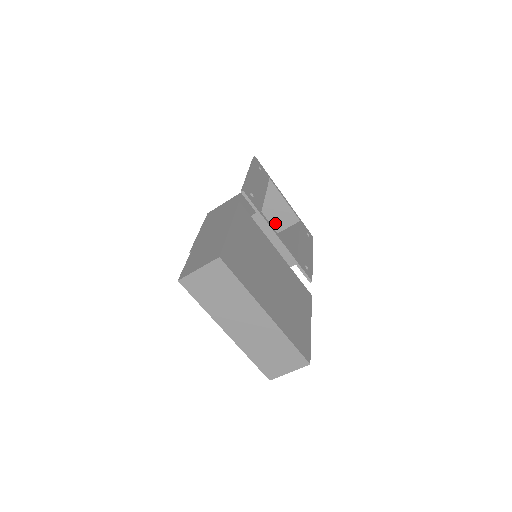
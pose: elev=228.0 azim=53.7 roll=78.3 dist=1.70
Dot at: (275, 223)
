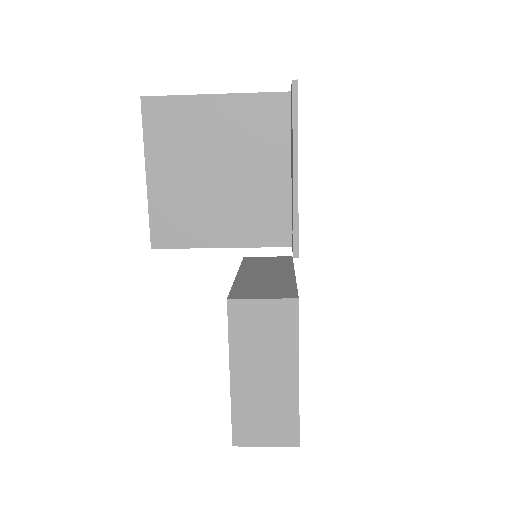
Dot at: occluded
